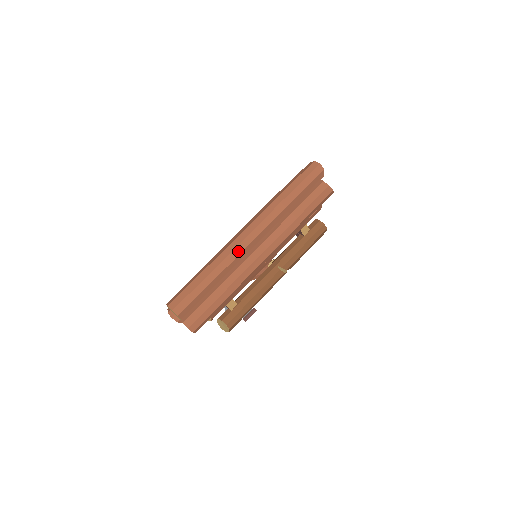
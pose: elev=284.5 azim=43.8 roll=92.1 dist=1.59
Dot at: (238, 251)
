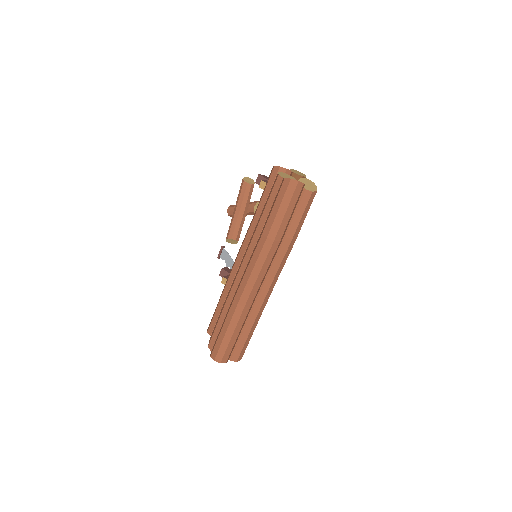
Dot at: (252, 297)
